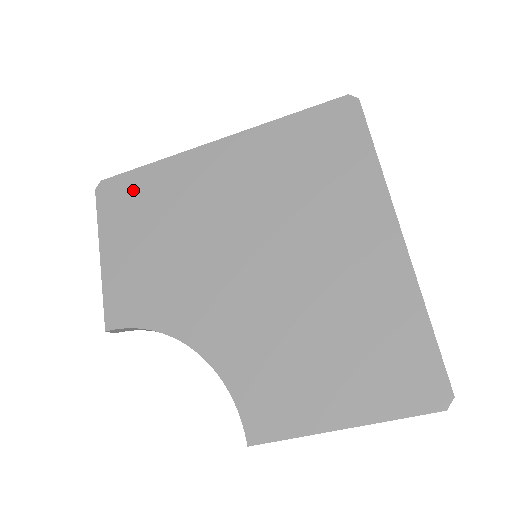
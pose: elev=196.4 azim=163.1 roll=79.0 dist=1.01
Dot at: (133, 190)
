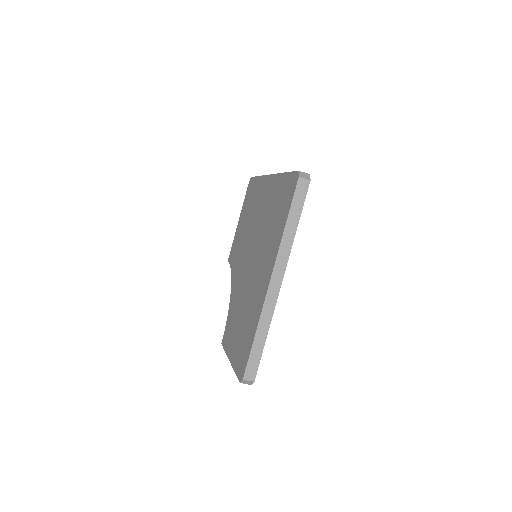
Dot at: (252, 190)
